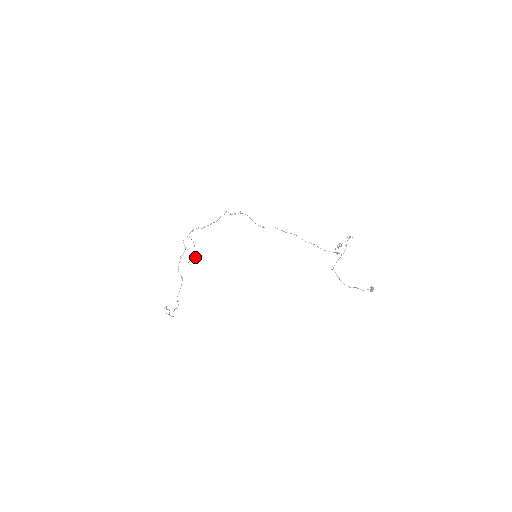
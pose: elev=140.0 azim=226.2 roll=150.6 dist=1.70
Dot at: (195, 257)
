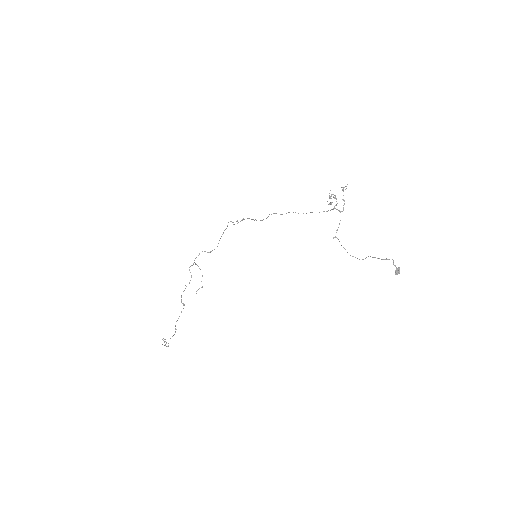
Dot at: (202, 287)
